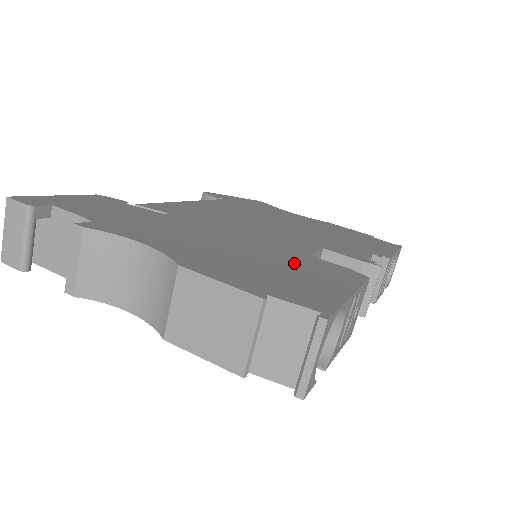
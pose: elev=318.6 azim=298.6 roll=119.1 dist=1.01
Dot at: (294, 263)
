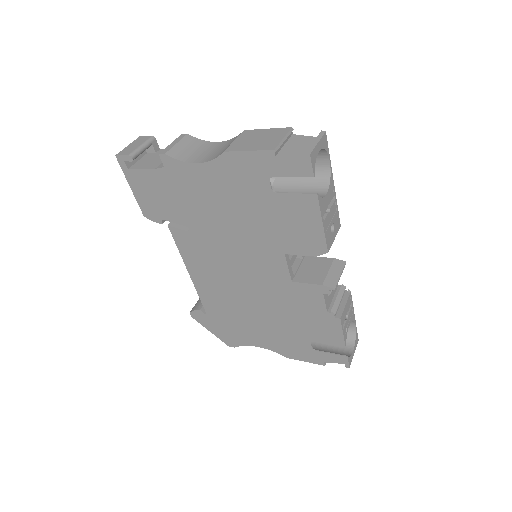
Dot at: occluded
